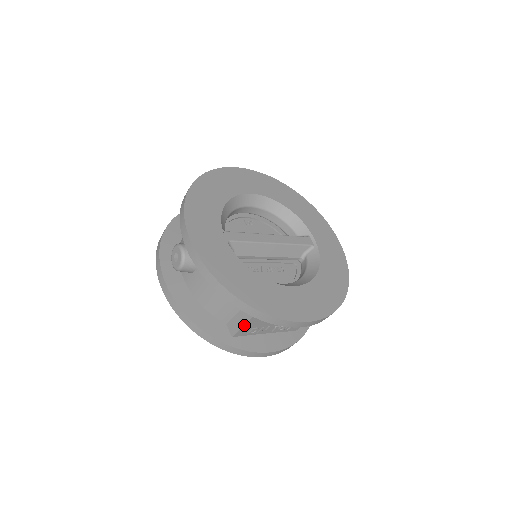
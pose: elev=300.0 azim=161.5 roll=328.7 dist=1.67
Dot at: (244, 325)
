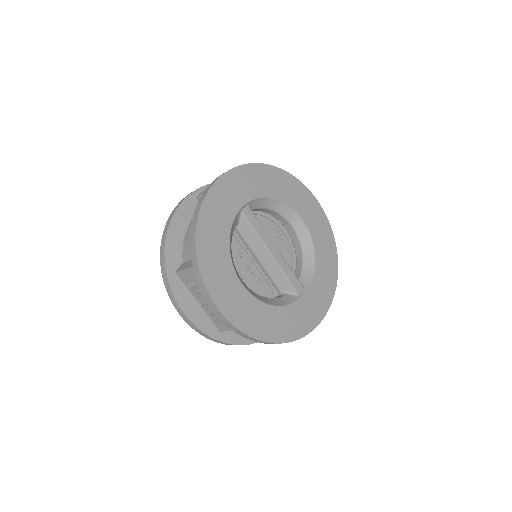
Dot at: (187, 269)
